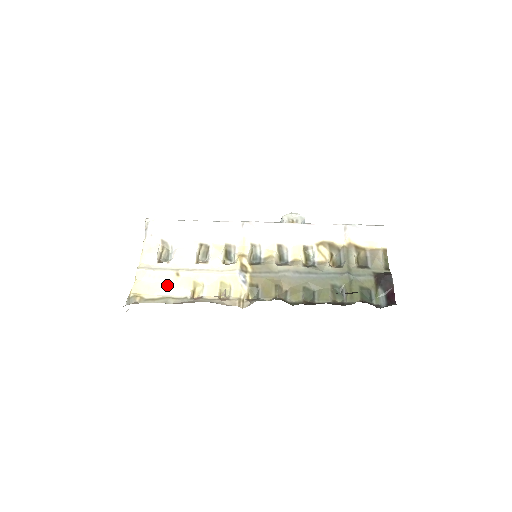
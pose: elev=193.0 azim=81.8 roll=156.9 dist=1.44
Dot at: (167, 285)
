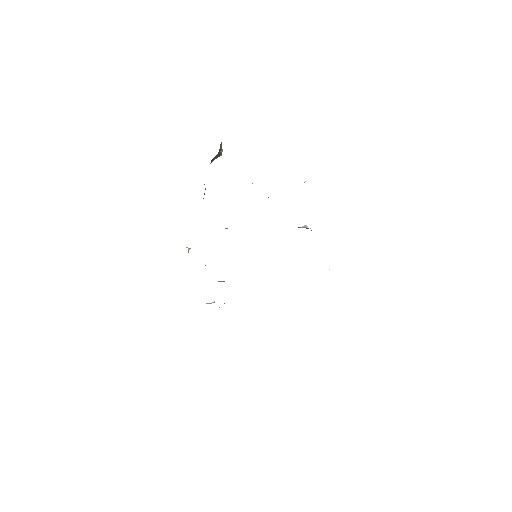
Dot at: occluded
